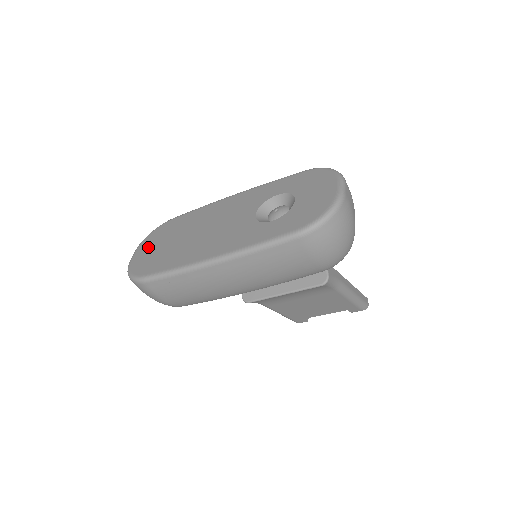
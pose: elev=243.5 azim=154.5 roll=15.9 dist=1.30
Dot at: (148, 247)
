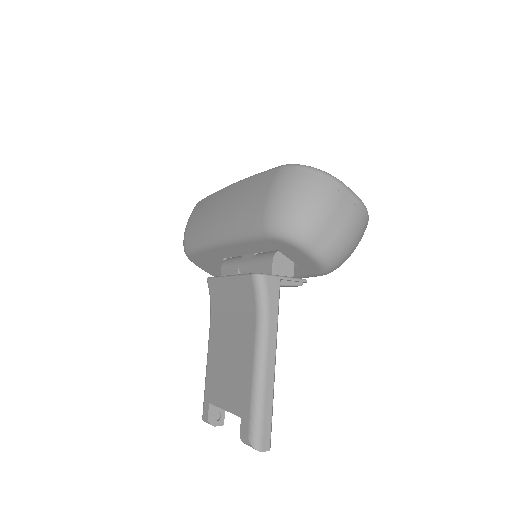
Dot at: occluded
